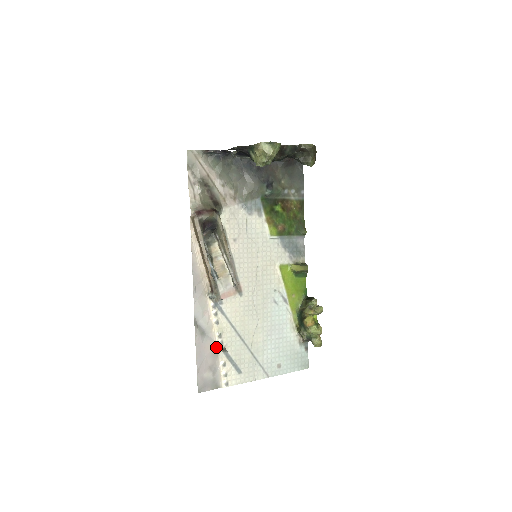
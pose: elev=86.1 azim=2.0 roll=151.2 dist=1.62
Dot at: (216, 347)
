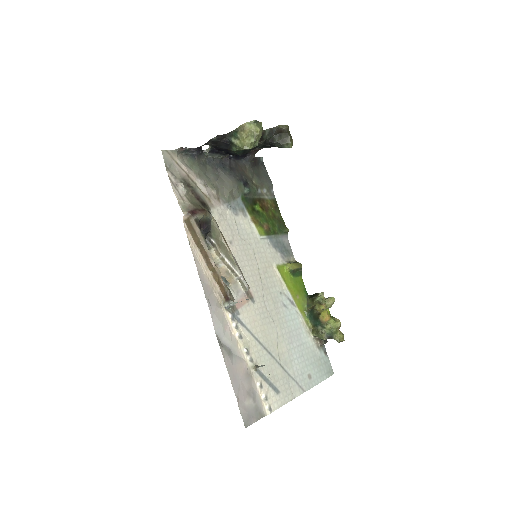
Dot at: (247, 366)
